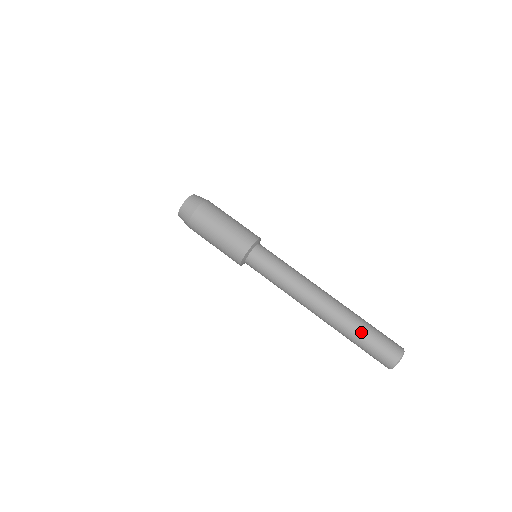
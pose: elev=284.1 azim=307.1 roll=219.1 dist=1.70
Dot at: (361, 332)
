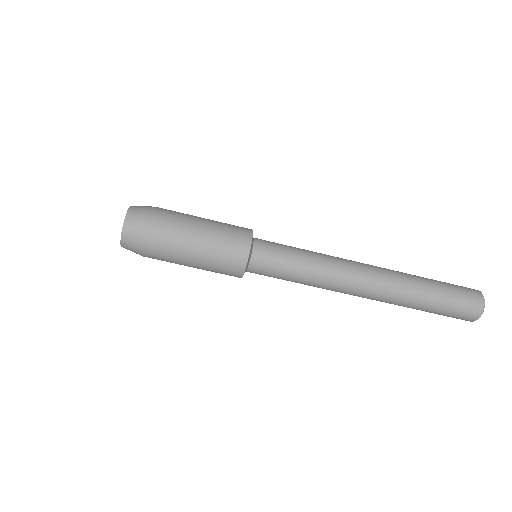
Dot at: (429, 297)
